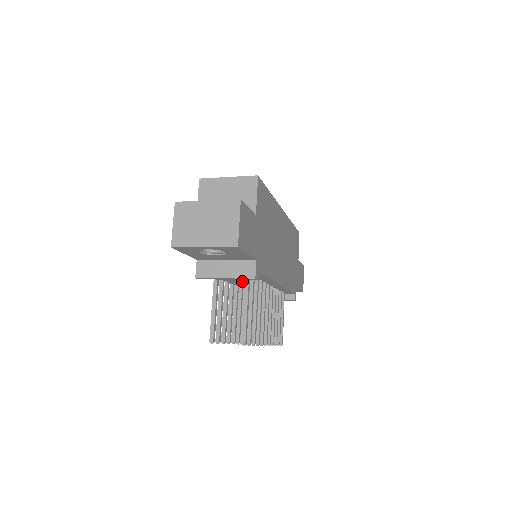
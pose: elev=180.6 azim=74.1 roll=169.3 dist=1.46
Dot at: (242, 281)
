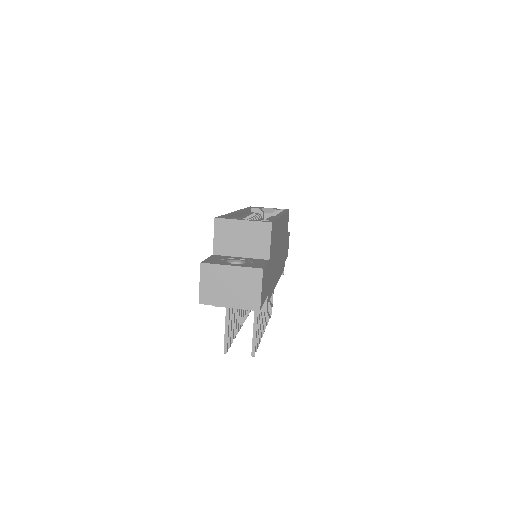
Dot at: occluded
